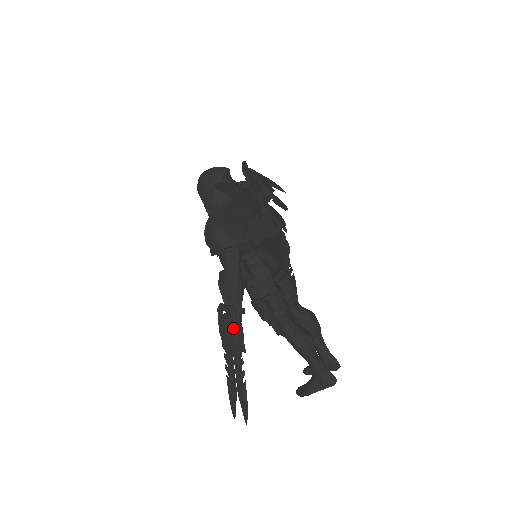
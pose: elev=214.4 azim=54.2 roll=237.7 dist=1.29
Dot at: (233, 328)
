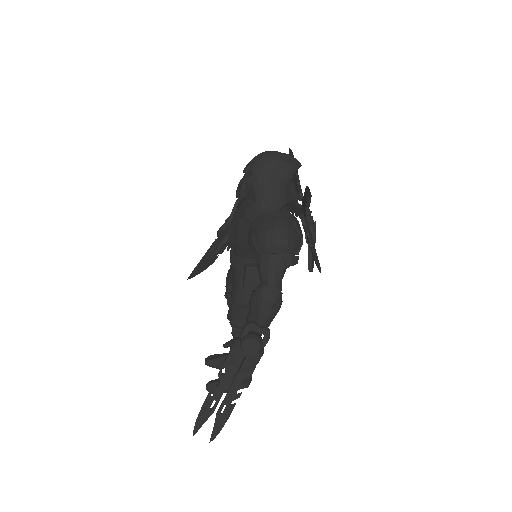
Dot at: (259, 353)
